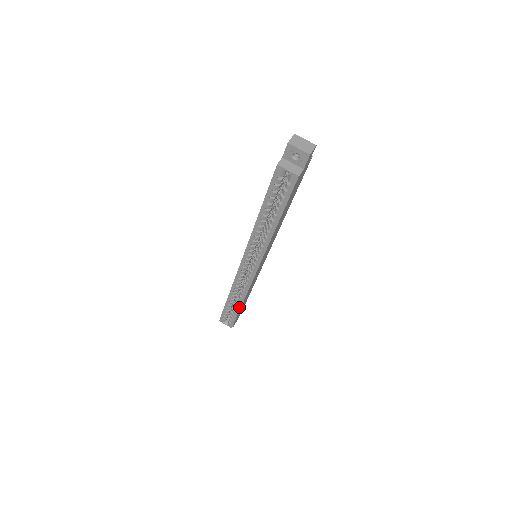
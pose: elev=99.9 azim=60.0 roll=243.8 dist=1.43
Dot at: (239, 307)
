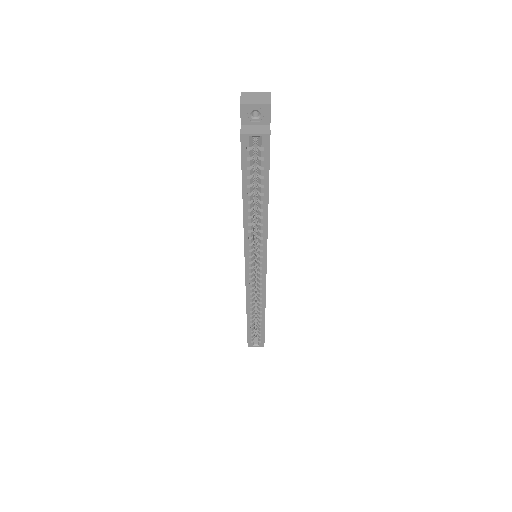
Dot at: (263, 320)
